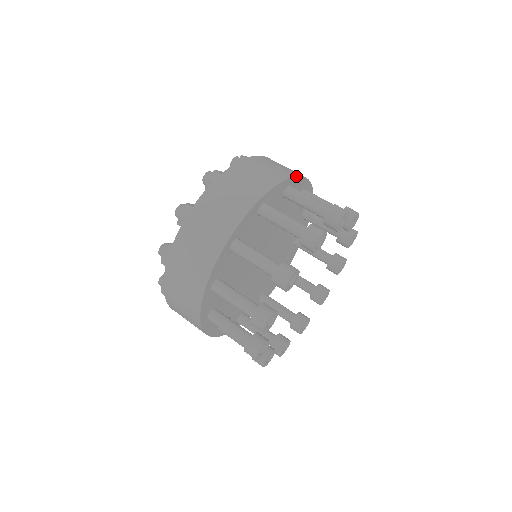
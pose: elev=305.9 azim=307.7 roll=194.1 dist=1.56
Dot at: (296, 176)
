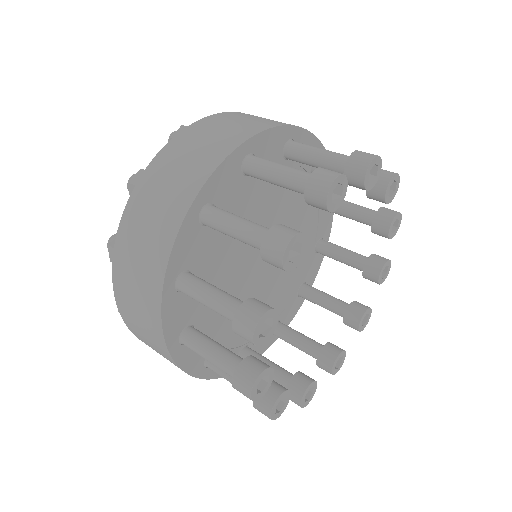
Dot at: (300, 128)
